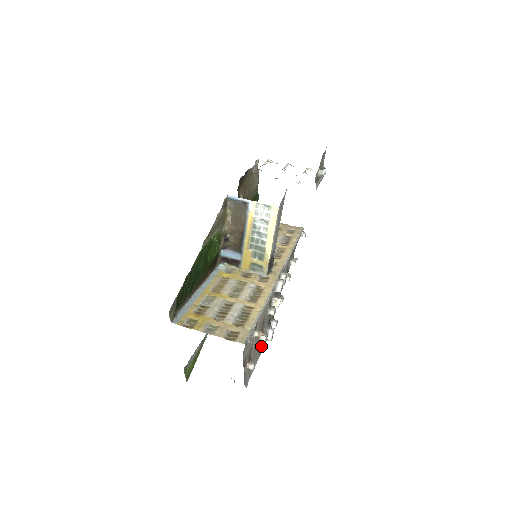
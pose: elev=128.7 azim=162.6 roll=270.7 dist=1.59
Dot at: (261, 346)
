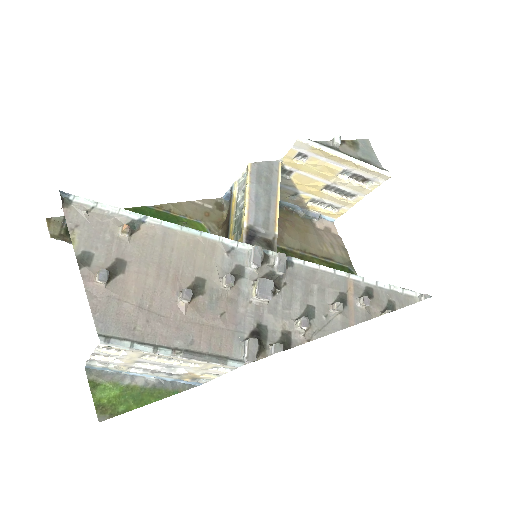
Dot at: (209, 348)
